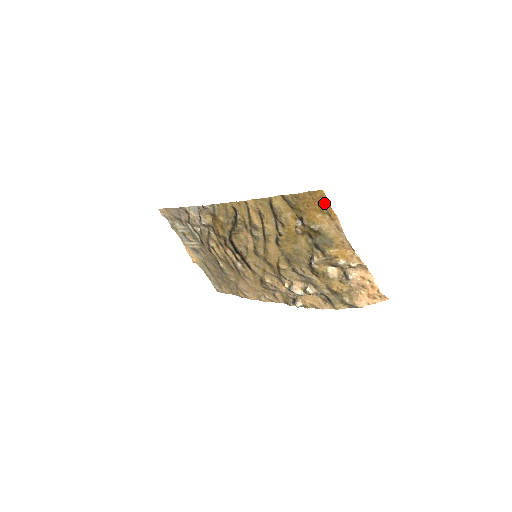
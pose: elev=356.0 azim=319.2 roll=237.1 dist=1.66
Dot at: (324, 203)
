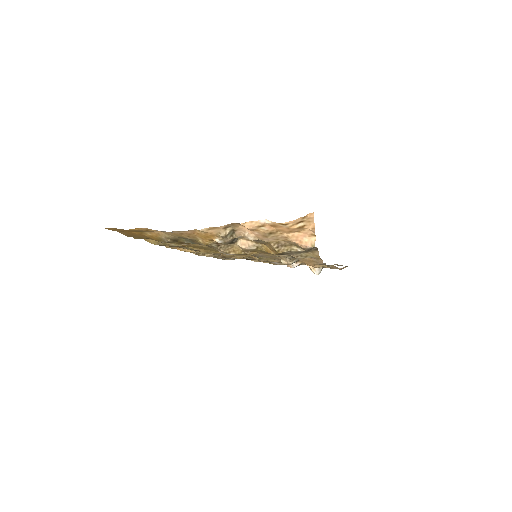
Dot at: (124, 230)
